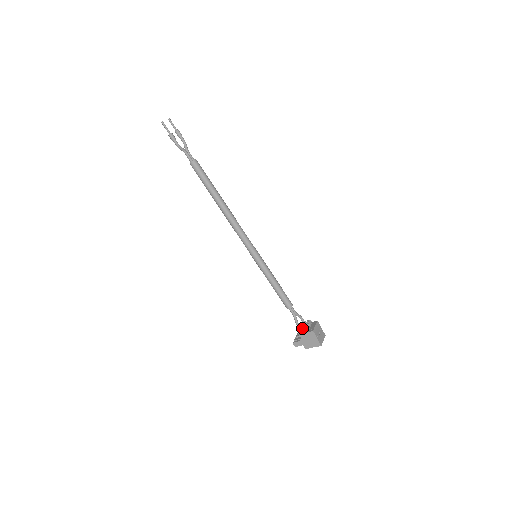
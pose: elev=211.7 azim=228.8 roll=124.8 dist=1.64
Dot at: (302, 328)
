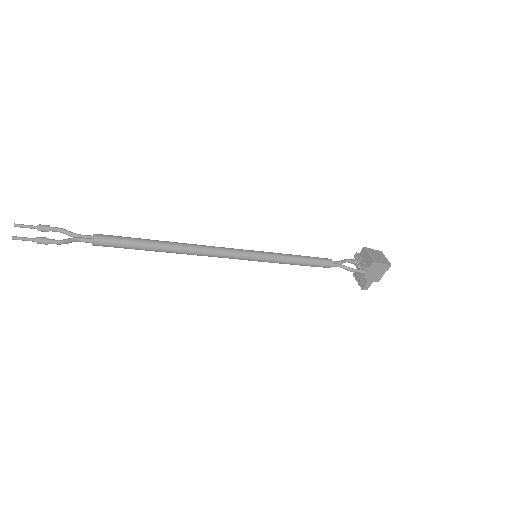
Dot at: (359, 269)
